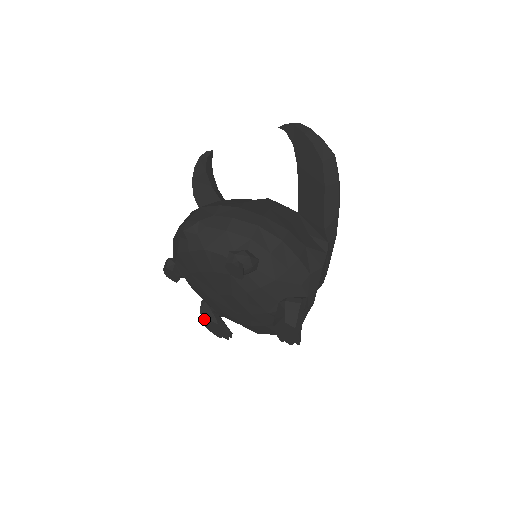
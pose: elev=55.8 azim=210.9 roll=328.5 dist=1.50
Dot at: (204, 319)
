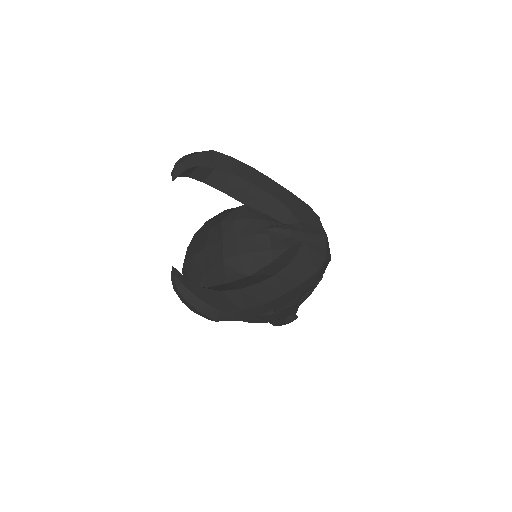
Dot at: occluded
